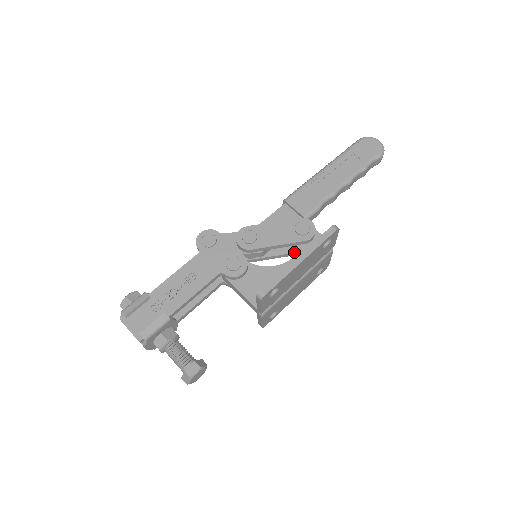
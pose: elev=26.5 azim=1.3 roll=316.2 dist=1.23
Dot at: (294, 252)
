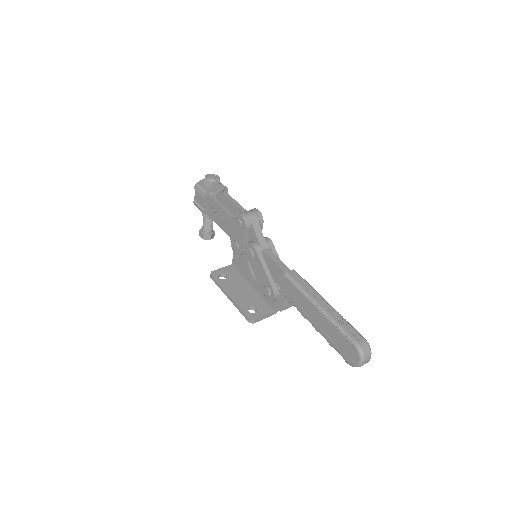
Dot at: occluded
